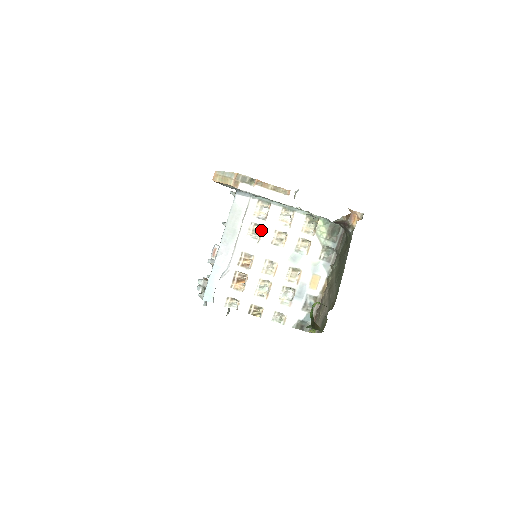
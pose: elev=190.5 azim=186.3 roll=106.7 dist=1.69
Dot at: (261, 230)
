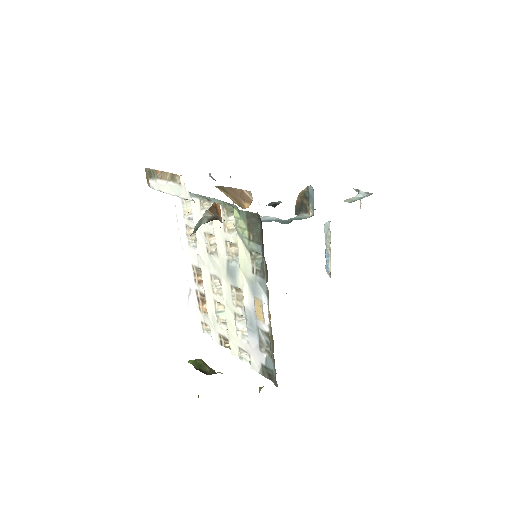
Dot at: (197, 234)
